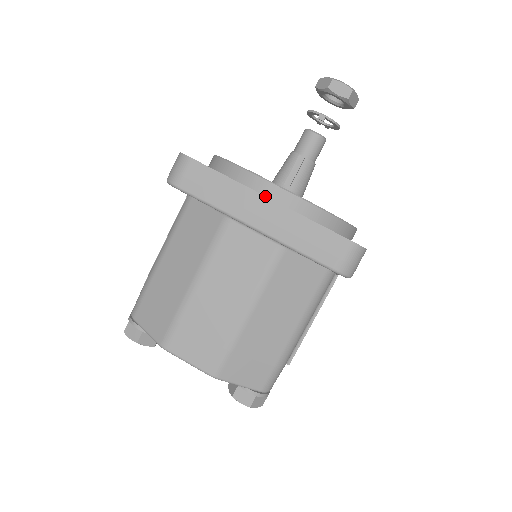
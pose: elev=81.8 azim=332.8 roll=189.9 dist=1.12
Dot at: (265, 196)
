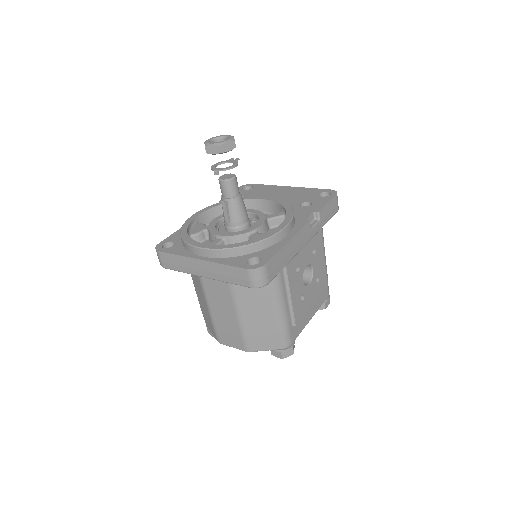
Dot at: (197, 259)
